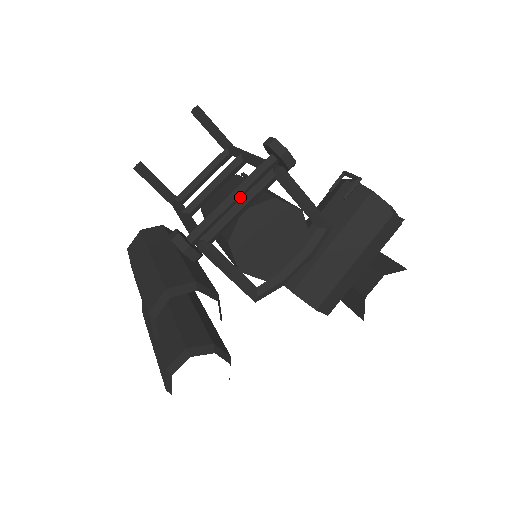
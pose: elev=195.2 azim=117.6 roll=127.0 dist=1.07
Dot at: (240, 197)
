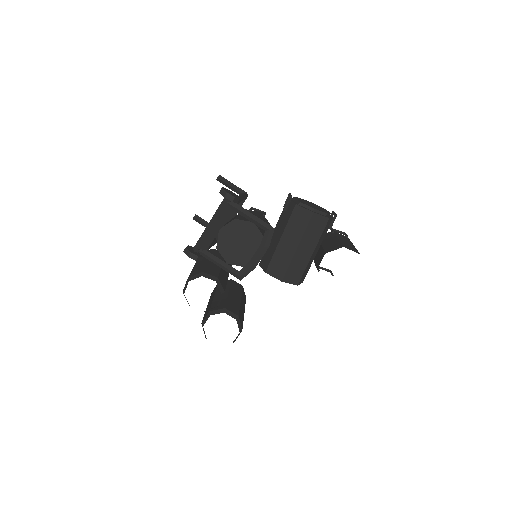
Dot at: (214, 222)
